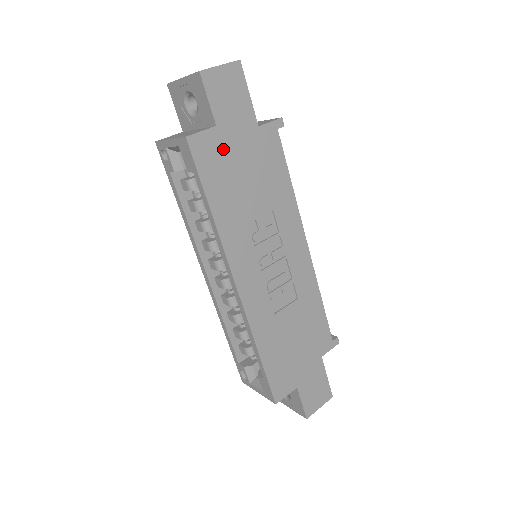
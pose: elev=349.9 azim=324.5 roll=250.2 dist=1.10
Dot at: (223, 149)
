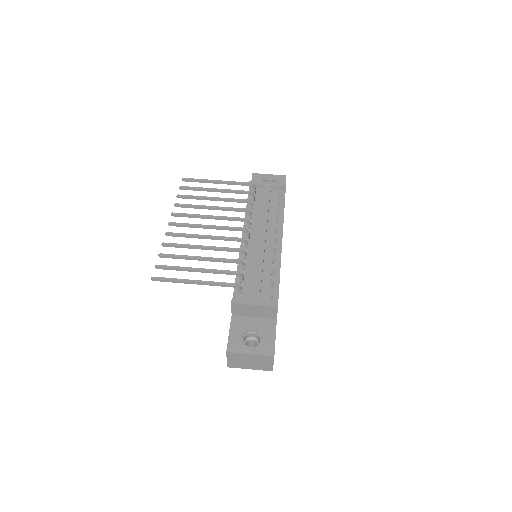
Dot at: occluded
